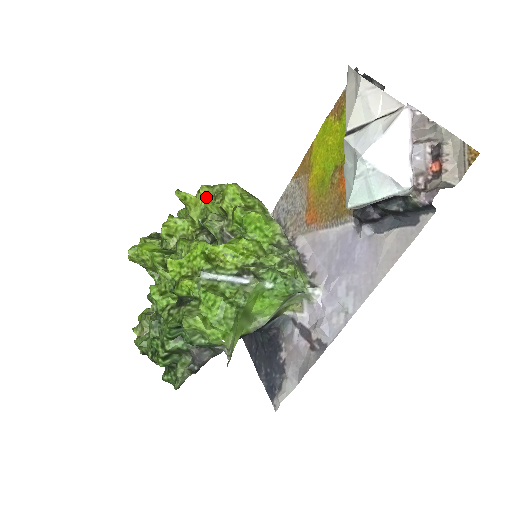
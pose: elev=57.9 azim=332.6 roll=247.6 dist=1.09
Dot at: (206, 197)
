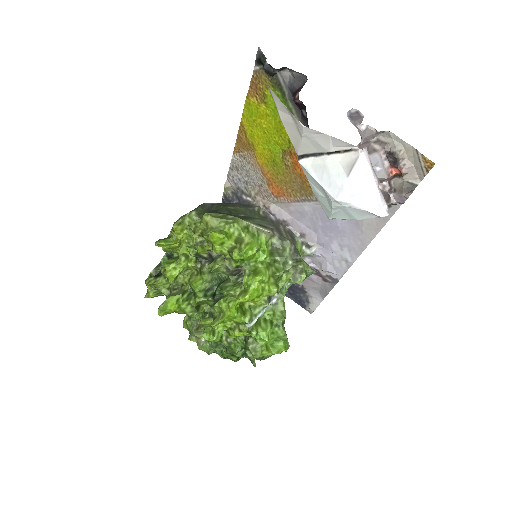
Dot at: (183, 233)
